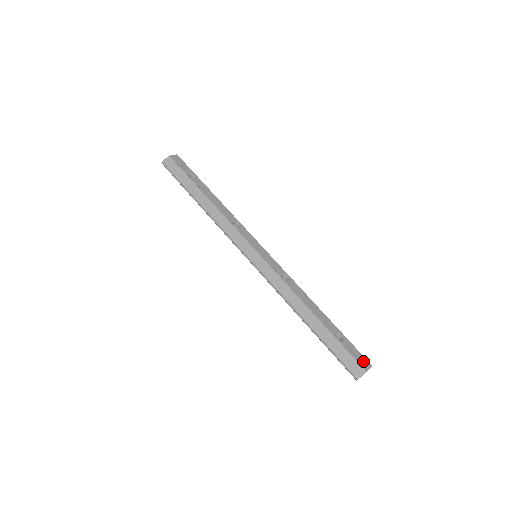
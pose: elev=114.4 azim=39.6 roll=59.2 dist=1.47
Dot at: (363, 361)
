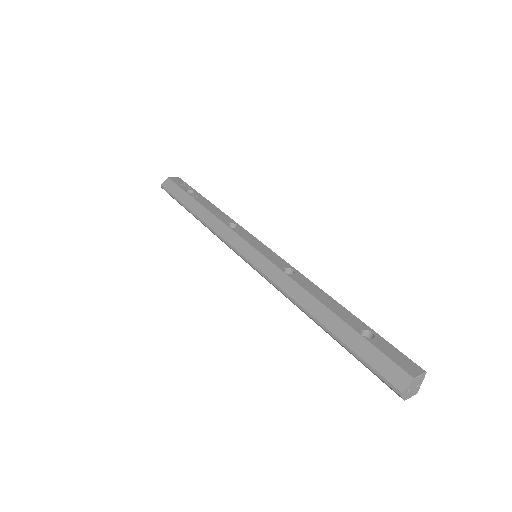
Dot at: (408, 365)
